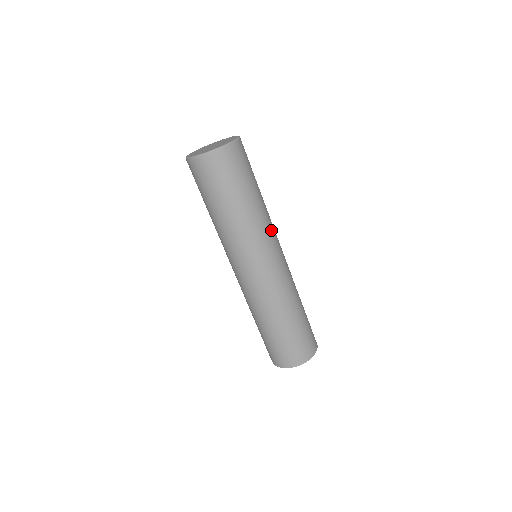
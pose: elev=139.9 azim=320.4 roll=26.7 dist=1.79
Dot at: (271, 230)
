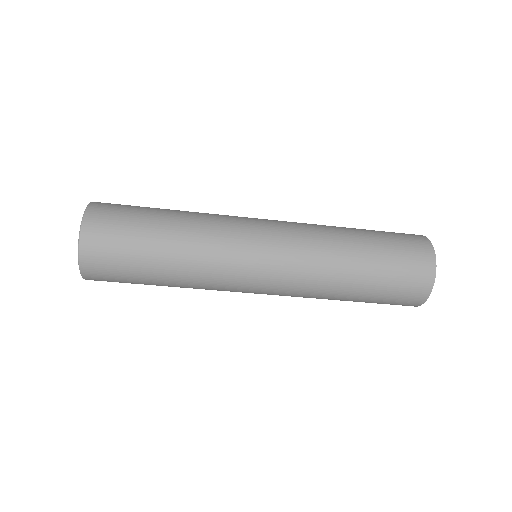
Dot at: occluded
